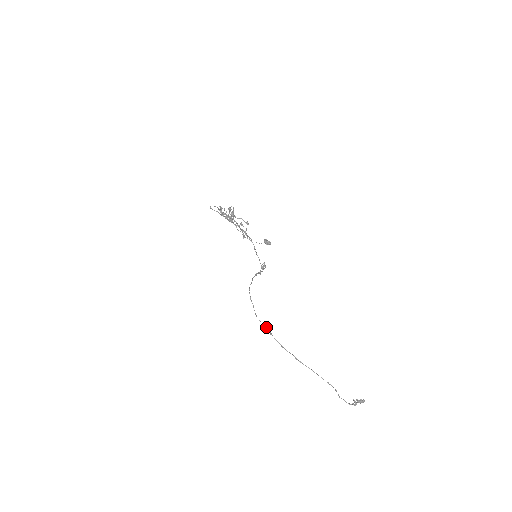
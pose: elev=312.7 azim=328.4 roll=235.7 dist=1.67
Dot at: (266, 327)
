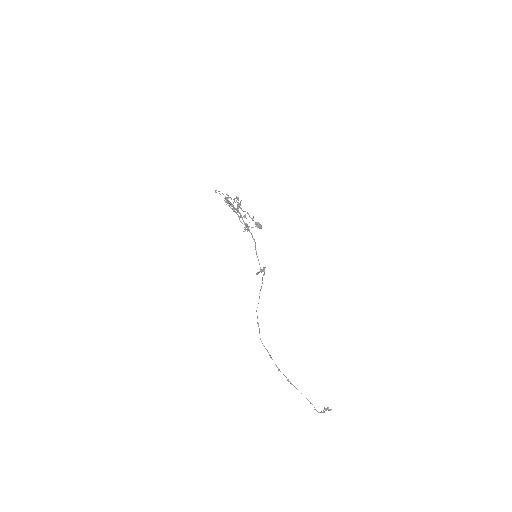
Dot at: occluded
